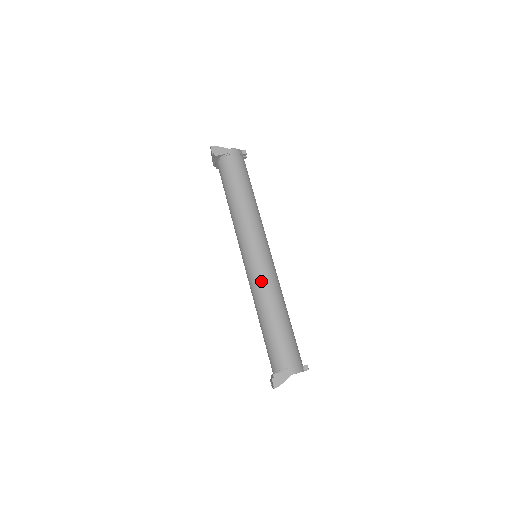
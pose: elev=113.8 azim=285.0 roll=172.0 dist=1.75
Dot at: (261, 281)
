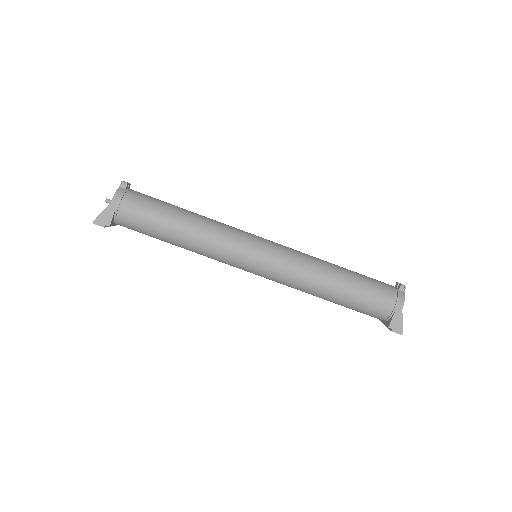
Dot at: (291, 276)
